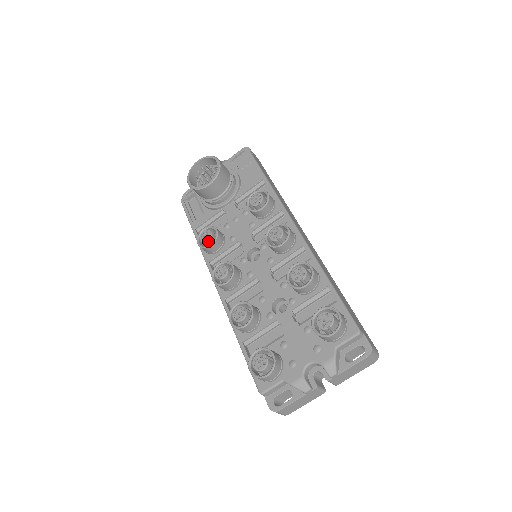
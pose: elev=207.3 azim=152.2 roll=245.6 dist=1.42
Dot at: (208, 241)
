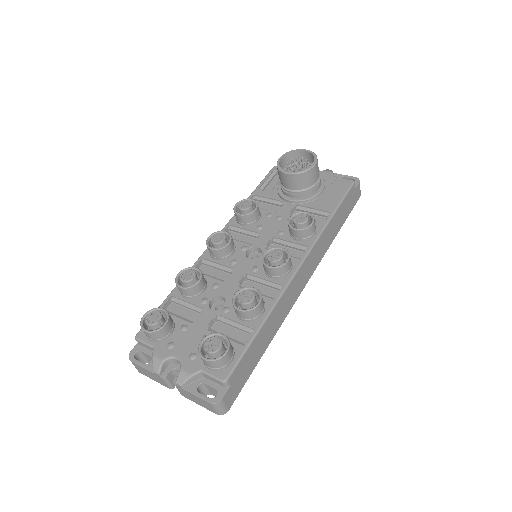
Dot at: (241, 210)
